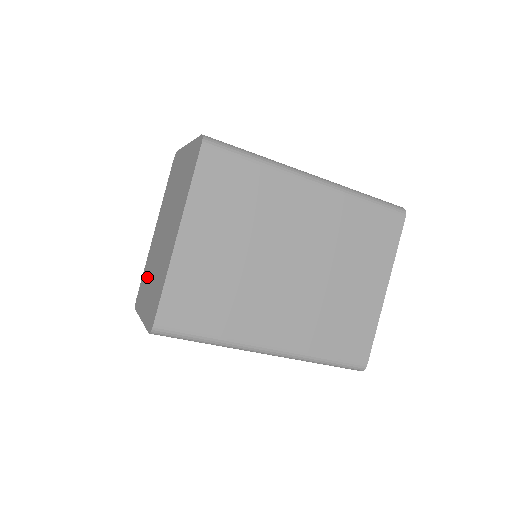
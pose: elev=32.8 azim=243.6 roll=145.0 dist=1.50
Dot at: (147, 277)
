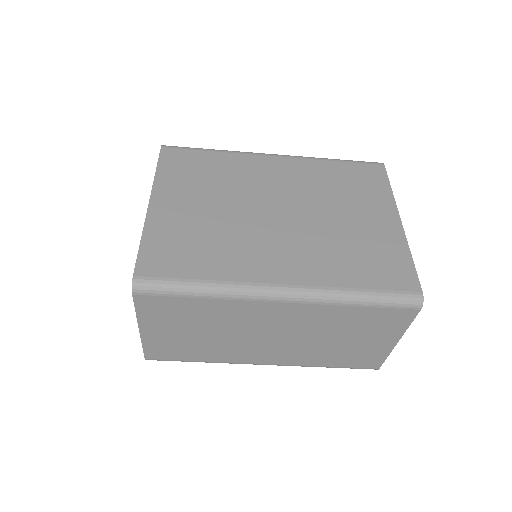
Dot at: occluded
